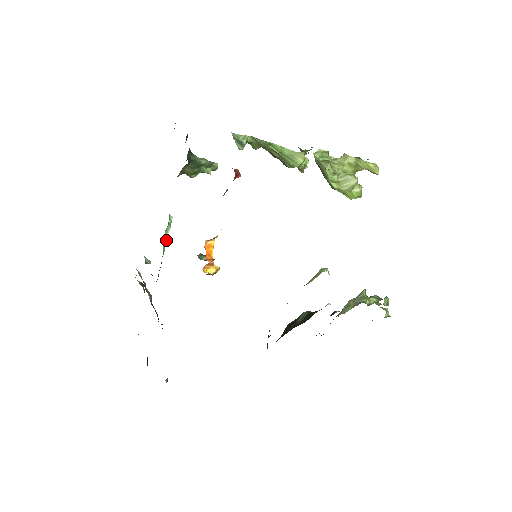
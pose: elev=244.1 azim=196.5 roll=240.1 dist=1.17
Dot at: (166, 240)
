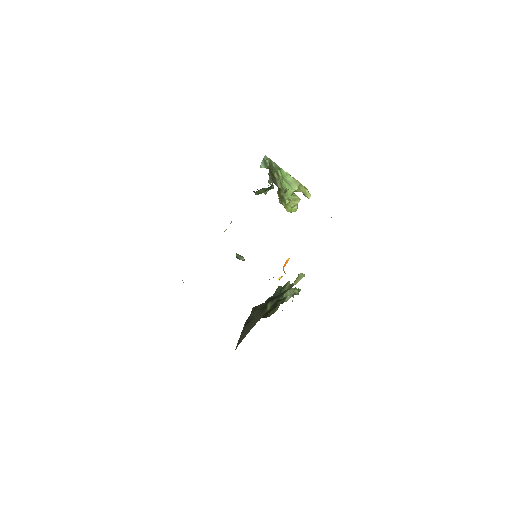
Dot at: occluded
